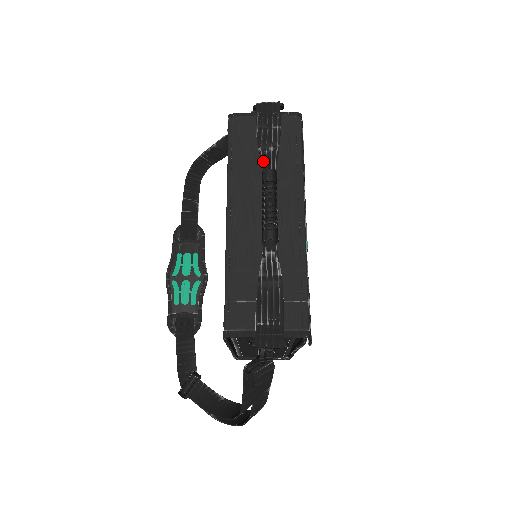
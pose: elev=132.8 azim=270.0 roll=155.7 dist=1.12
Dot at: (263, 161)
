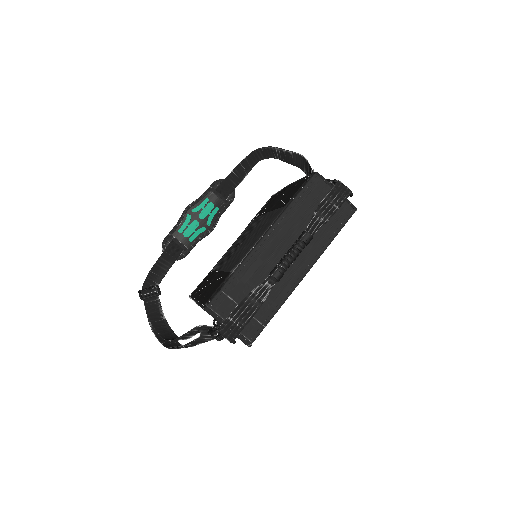
Dot at: (311, 224)
